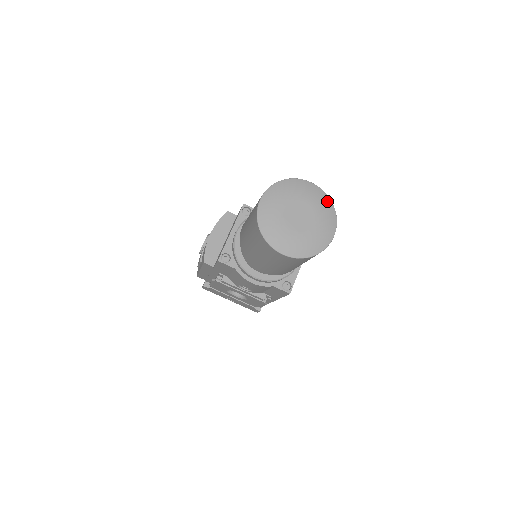
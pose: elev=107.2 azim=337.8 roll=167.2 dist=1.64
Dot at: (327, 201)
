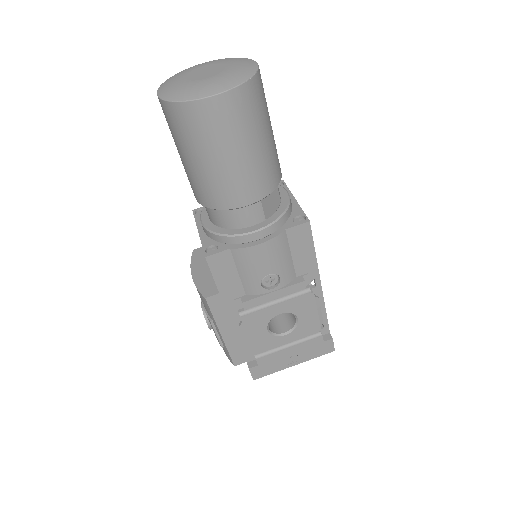
Dot at: occluded
